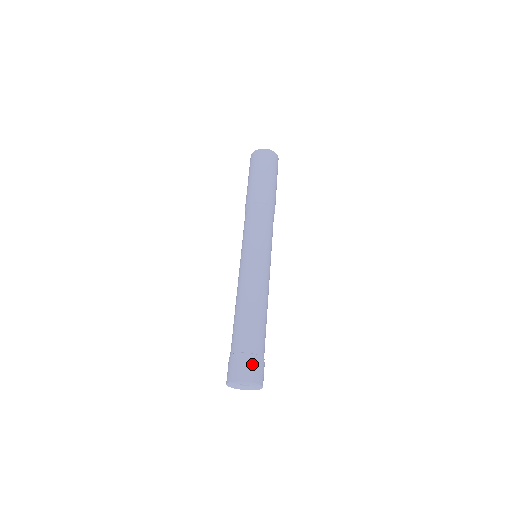
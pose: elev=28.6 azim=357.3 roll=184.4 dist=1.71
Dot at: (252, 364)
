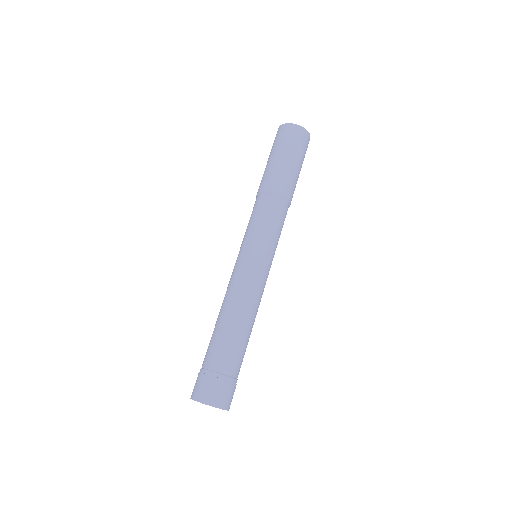
Dot at: (205, 382)
